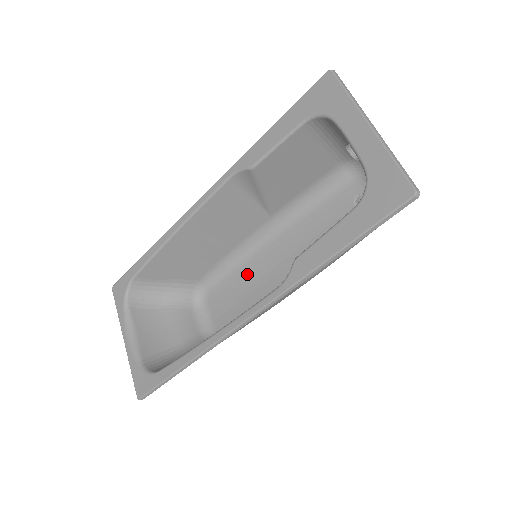
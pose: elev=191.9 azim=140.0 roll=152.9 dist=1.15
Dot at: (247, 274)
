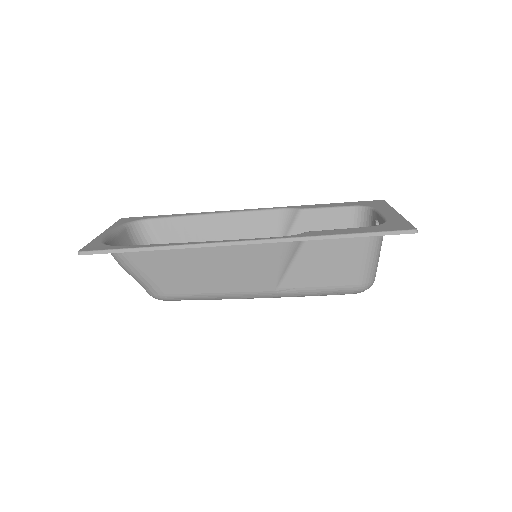
Dot at: occluded
